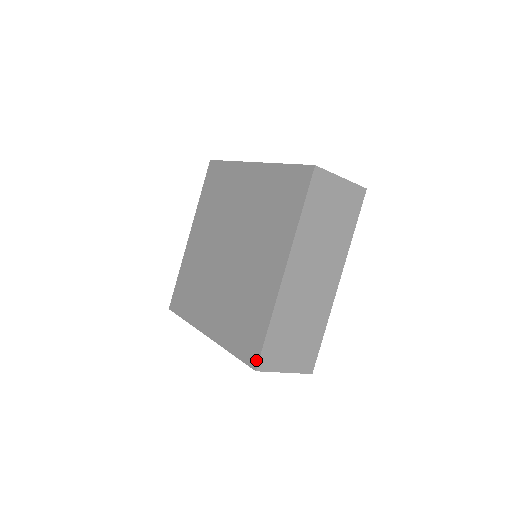
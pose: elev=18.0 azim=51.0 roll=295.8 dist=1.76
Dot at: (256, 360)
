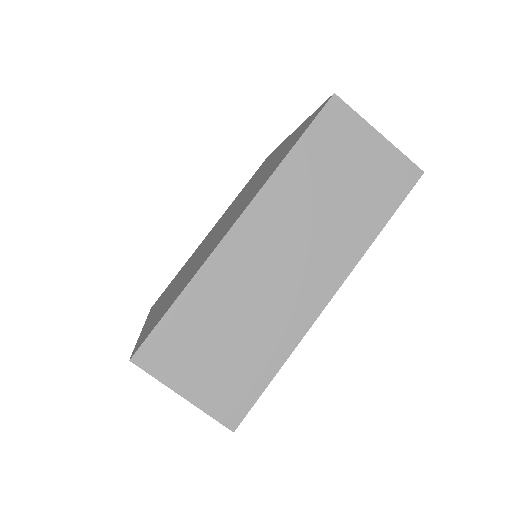
Dot at: (325, 102)
